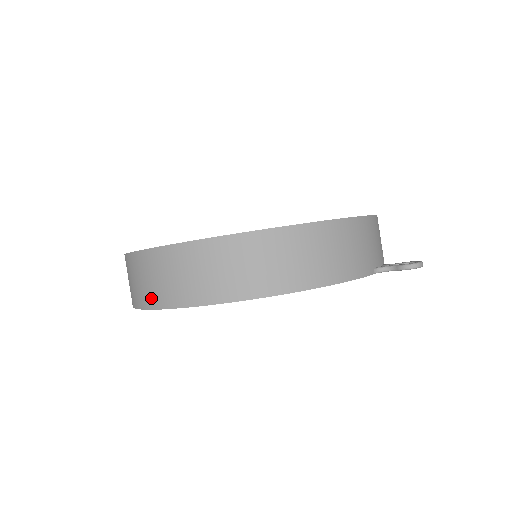
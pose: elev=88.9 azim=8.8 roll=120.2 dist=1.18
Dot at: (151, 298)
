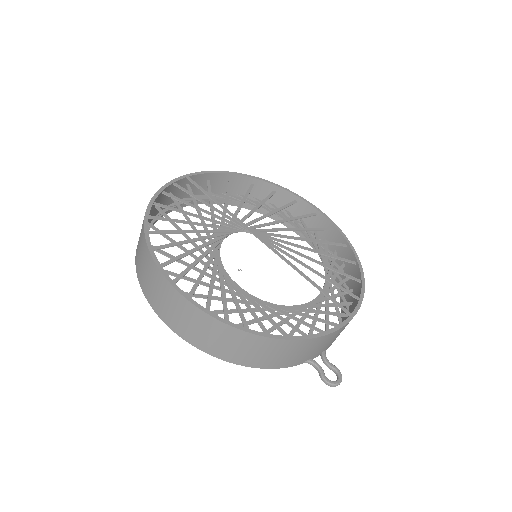
Dot at: (140, 274)
